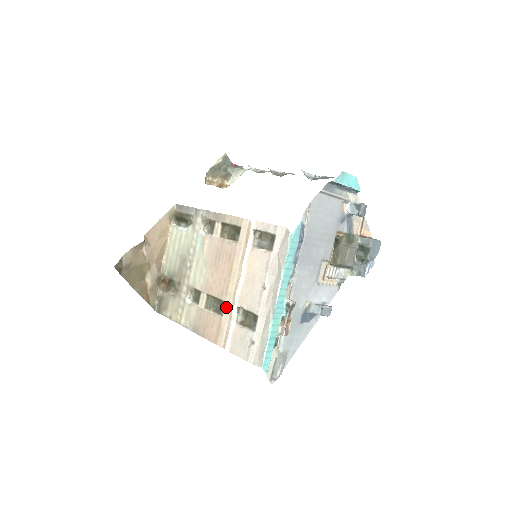
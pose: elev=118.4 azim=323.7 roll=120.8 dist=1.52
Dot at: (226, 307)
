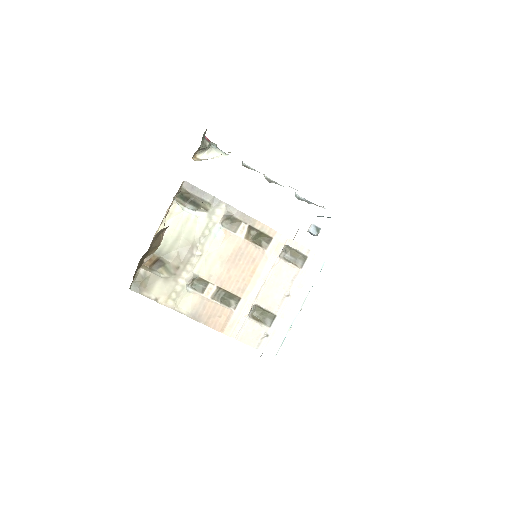
Dot at: (241, 303)
